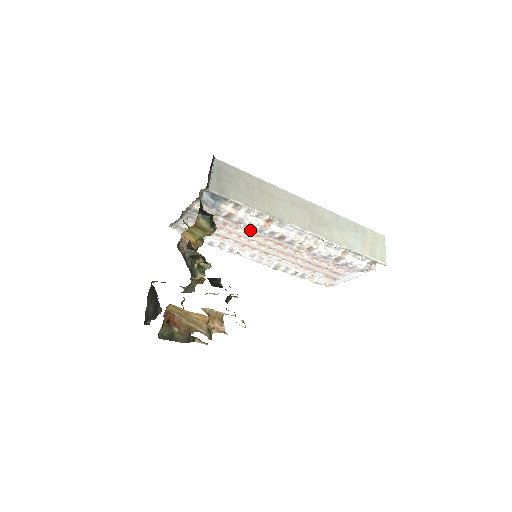
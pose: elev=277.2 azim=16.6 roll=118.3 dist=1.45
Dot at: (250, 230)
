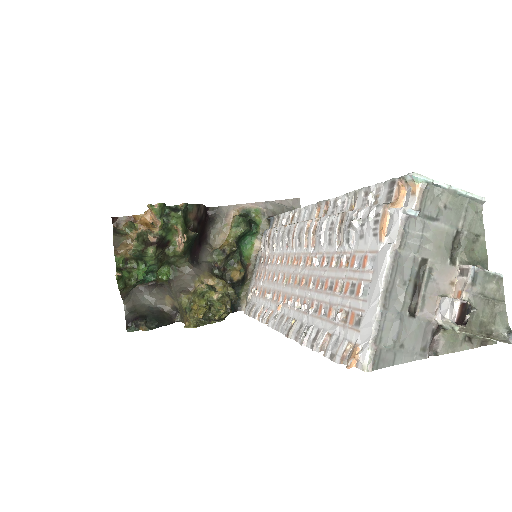
Dot at: (280, 253)
